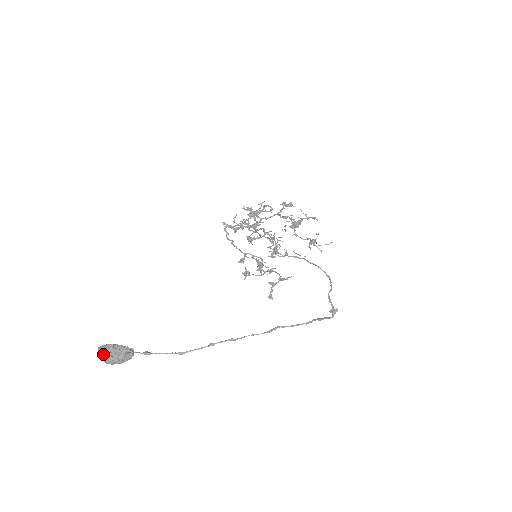
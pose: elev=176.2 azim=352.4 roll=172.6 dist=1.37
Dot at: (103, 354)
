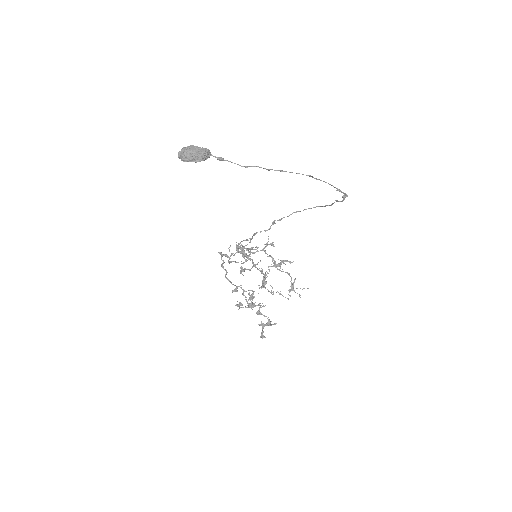
Dot at: (186, 148)
